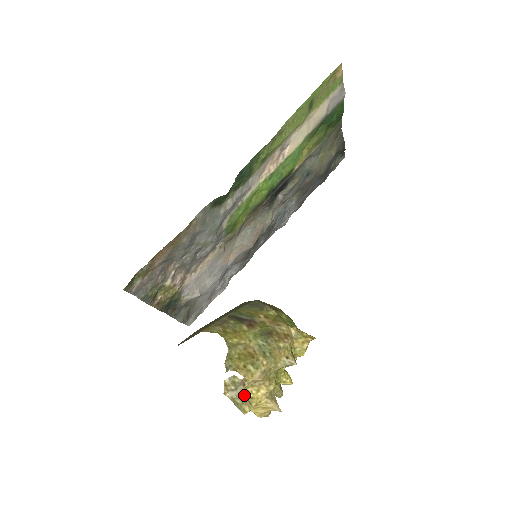
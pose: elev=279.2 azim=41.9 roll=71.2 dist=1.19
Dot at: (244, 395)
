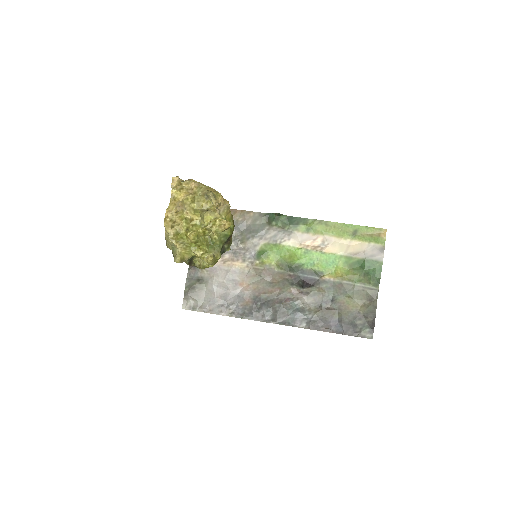
Dot at: (182, 182)
